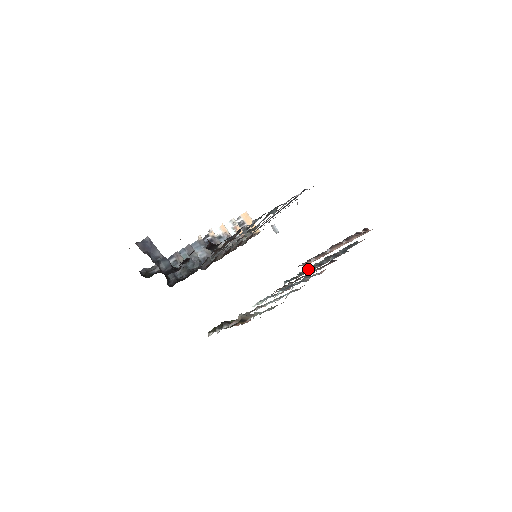
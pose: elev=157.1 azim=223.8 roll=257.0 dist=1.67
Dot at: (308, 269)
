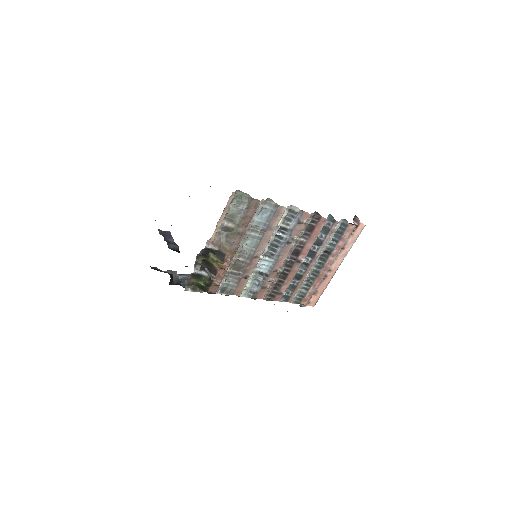
Dot at: (302, 265)
